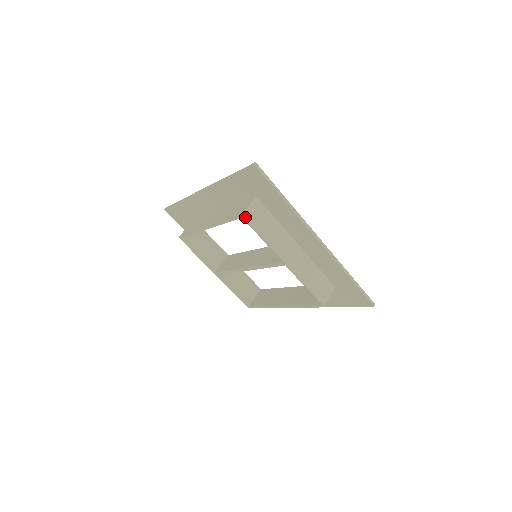
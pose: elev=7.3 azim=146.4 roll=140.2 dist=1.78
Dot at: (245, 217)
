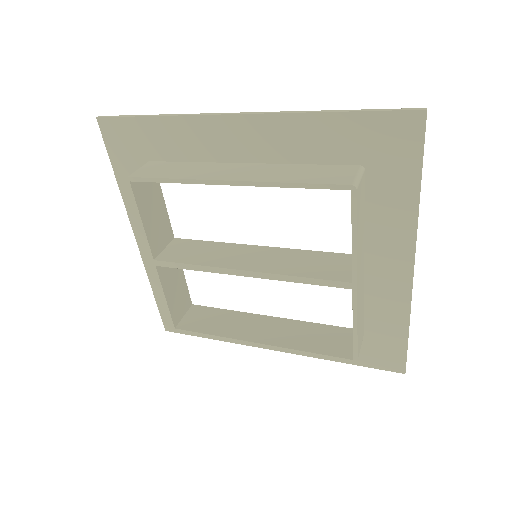
Dot at: (357, 191)
